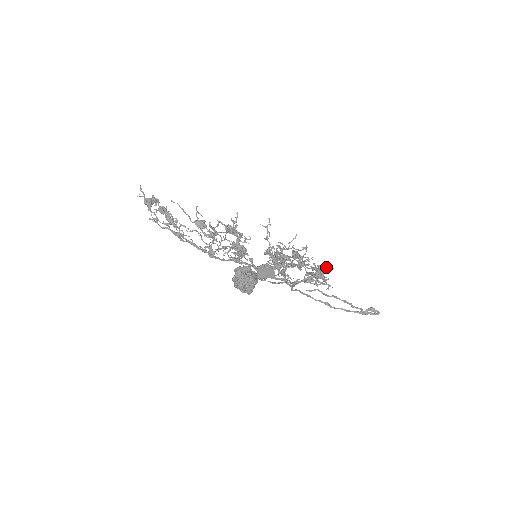
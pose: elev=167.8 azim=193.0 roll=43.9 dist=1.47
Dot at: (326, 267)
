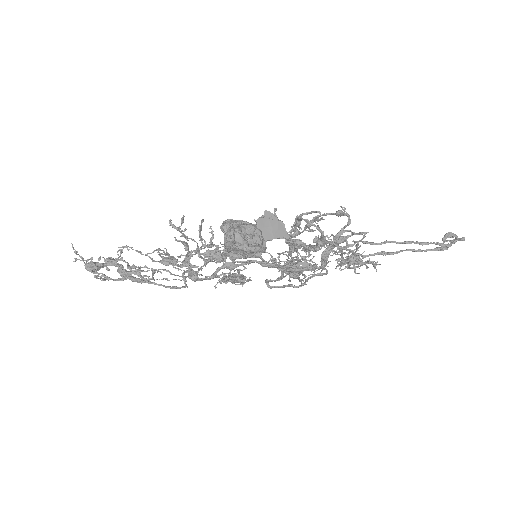
Dot at: (357, 245)
